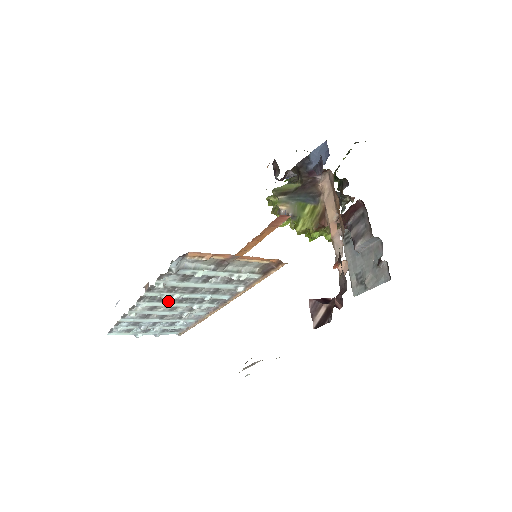
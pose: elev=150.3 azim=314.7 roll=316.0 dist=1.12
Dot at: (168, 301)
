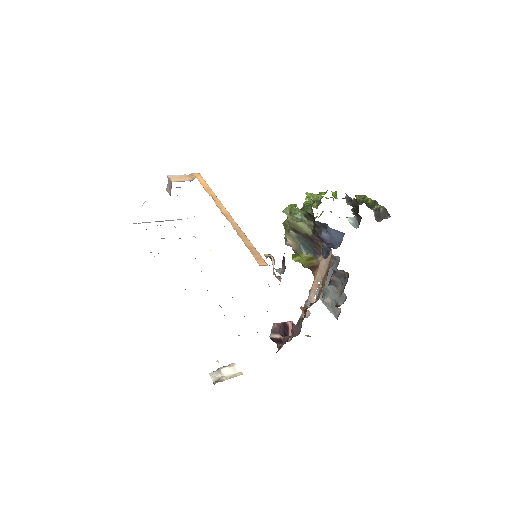
Dot at: occluded
